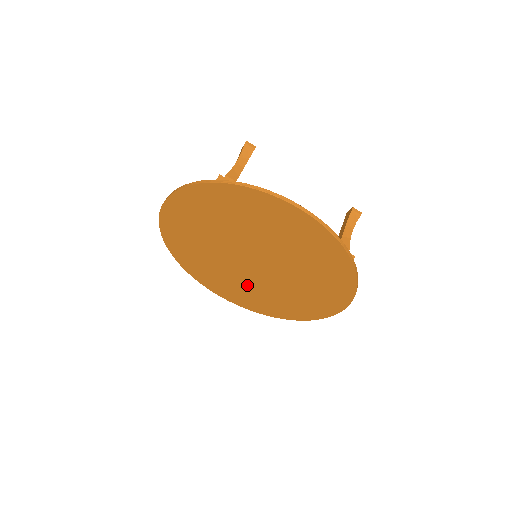
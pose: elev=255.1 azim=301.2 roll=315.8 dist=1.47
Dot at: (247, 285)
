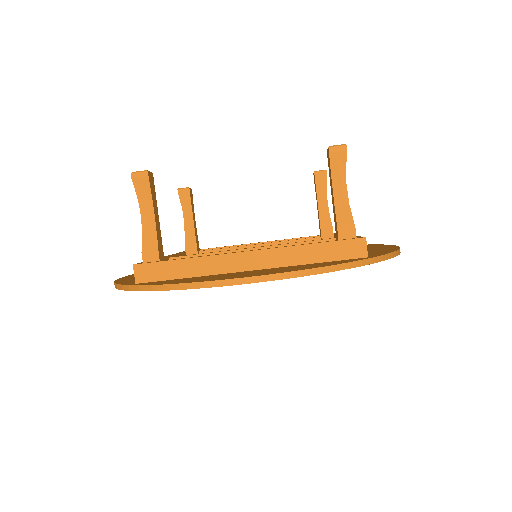
Dot at: occluded
